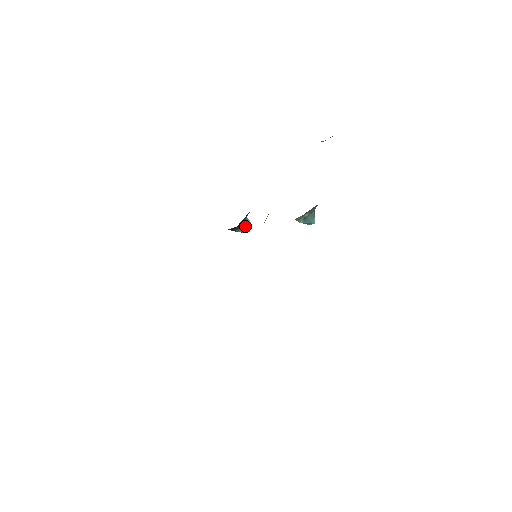
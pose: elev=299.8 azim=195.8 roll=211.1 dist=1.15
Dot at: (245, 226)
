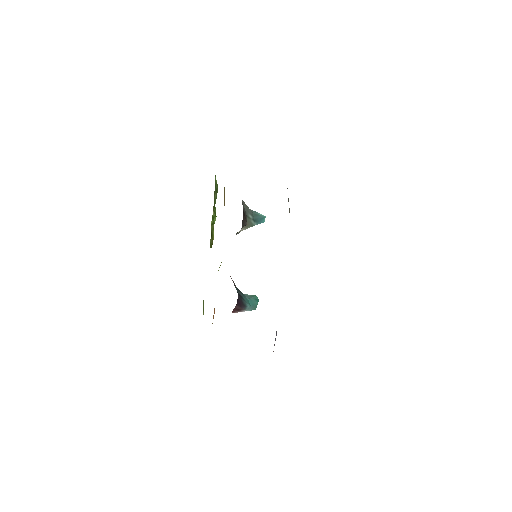
Dot at: (249, 298)
